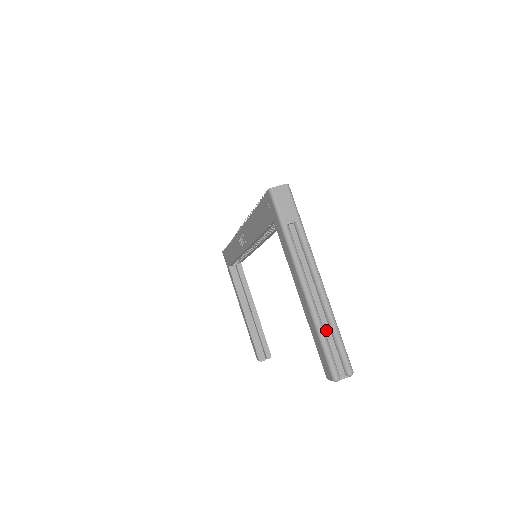
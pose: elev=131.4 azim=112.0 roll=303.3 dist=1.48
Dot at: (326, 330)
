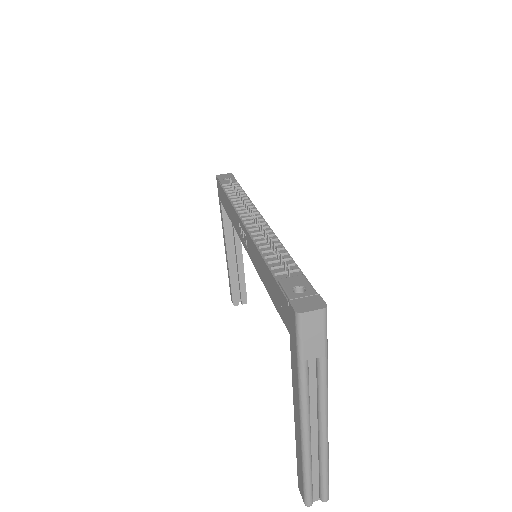
Dot at: (314, 462)
